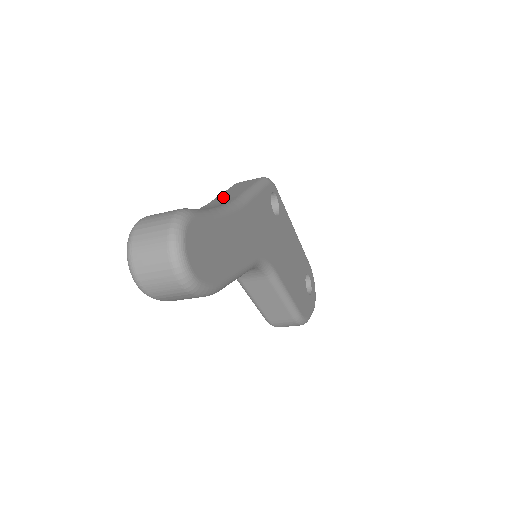
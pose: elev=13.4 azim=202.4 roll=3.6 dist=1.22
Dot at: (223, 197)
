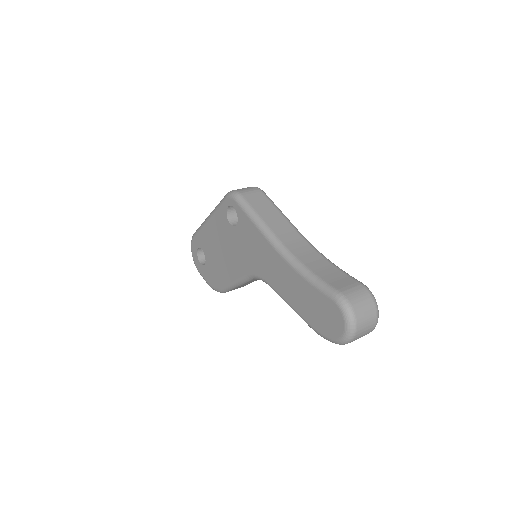
Dot at: (279, 229)
